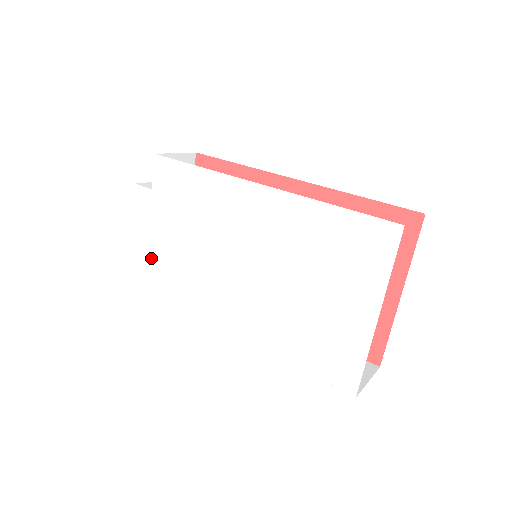
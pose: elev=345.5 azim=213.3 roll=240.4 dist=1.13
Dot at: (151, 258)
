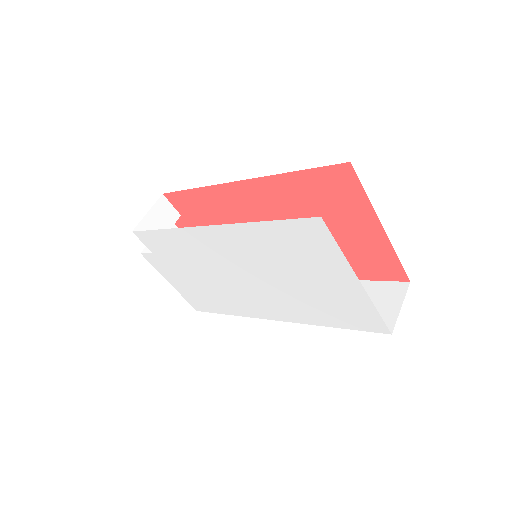
Dot at: (193, 293)
